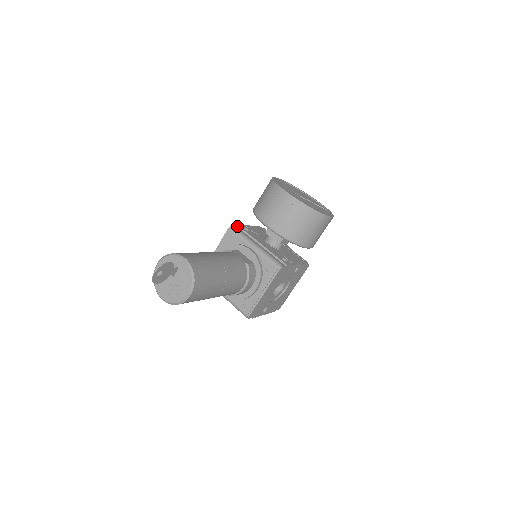
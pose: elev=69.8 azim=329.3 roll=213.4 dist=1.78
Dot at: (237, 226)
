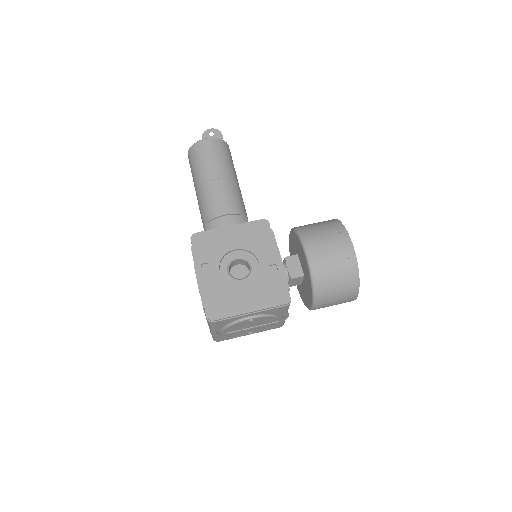
Dot at: occluded
